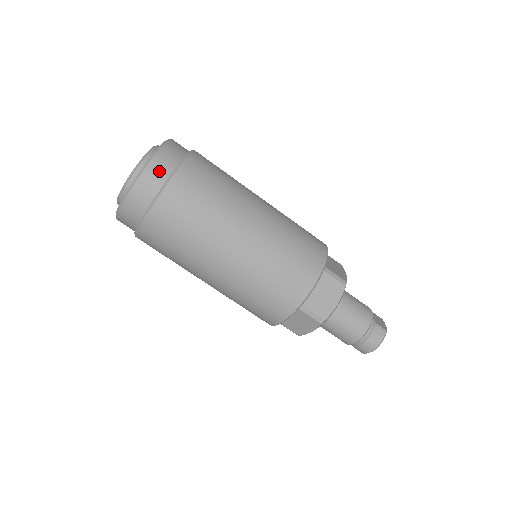
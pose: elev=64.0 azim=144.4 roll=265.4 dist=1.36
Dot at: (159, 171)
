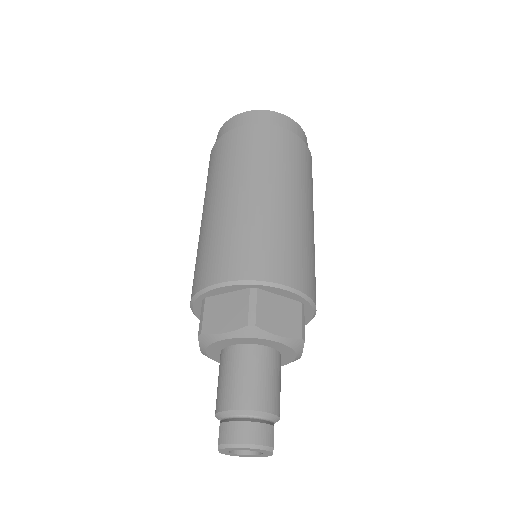
Dot at: (293, 127)
